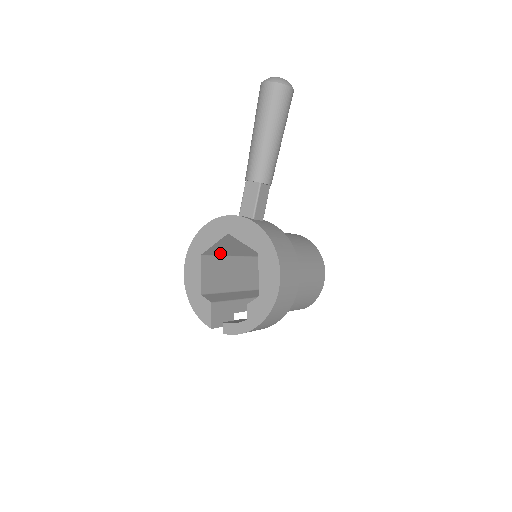
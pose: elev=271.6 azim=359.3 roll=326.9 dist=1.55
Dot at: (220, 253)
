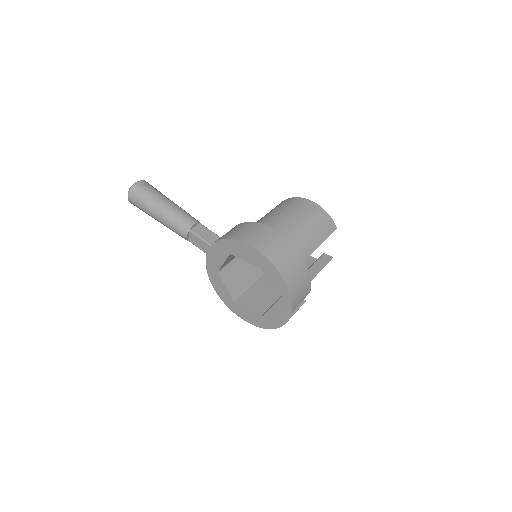
Dot at: (246, 285)
